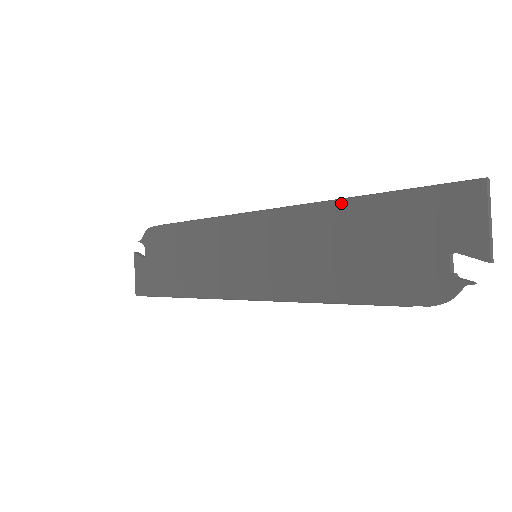
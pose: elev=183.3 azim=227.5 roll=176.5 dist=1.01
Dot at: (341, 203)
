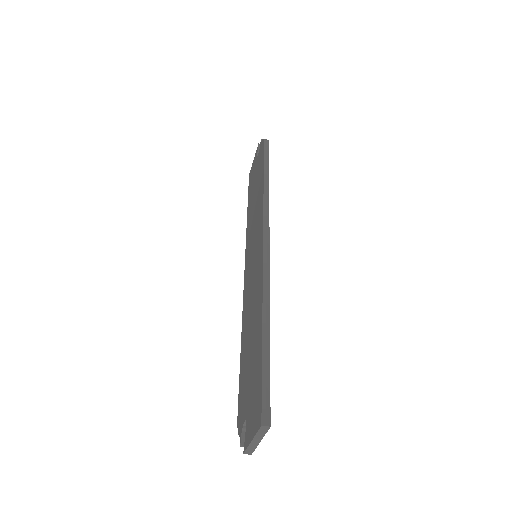
Dot at: (261, 306)
